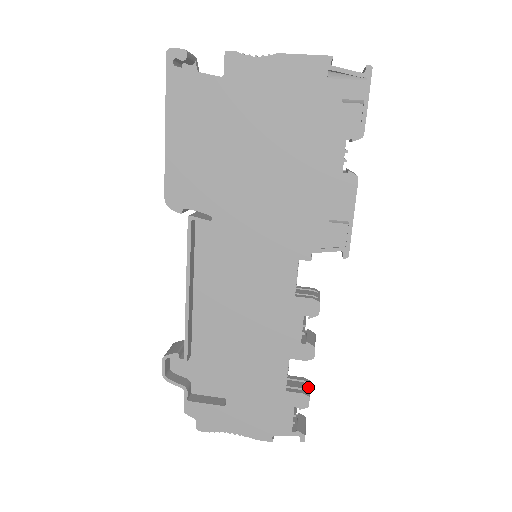
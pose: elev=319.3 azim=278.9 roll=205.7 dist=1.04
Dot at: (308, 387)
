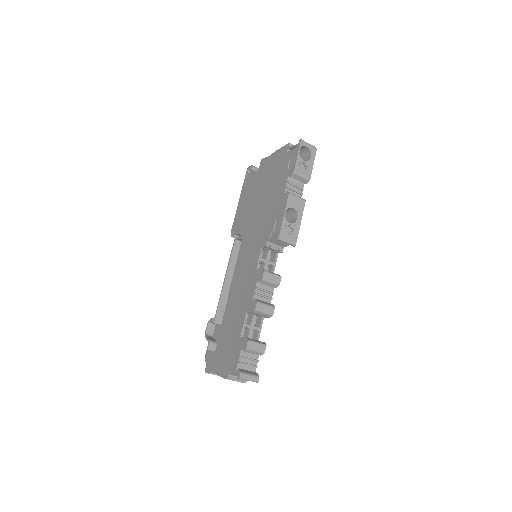
Dot at: (257, 341)
